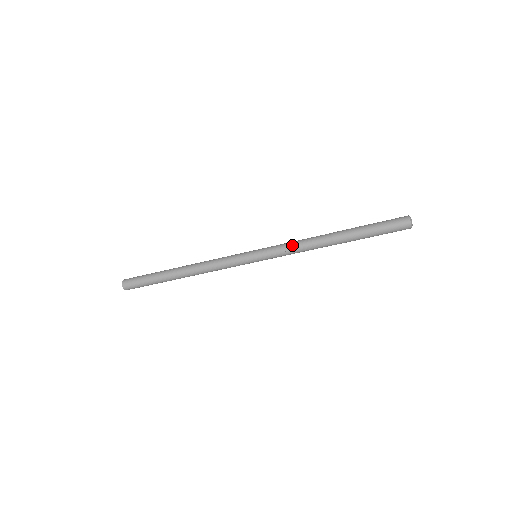
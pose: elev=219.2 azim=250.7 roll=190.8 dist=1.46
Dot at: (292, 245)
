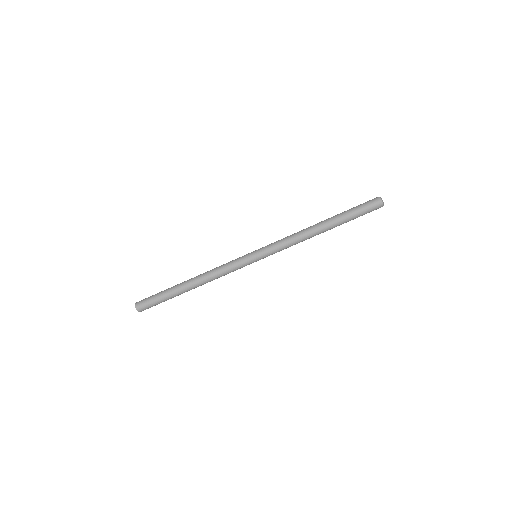
Dot at: (286, 237)
